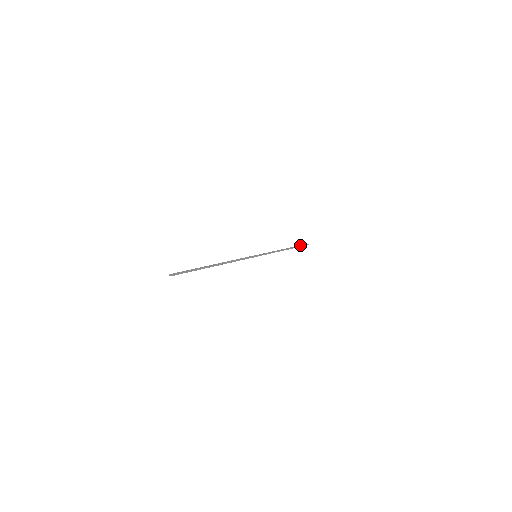
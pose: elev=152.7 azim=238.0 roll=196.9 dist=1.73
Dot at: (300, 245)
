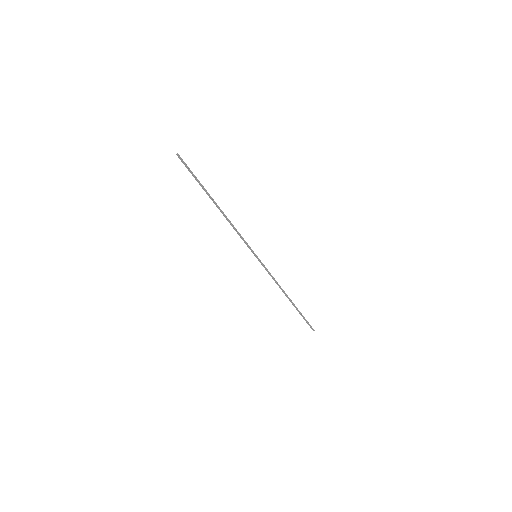
Dot at: occluded
